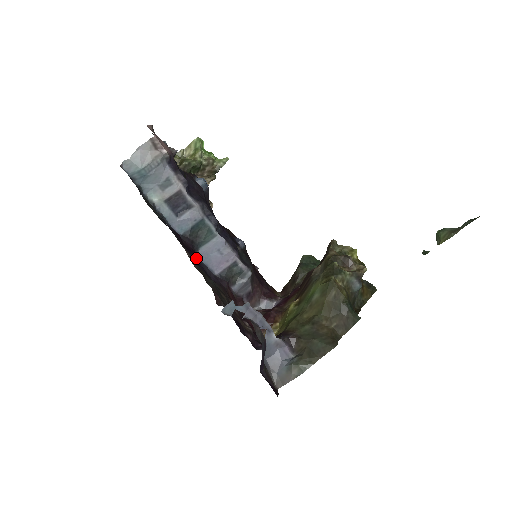
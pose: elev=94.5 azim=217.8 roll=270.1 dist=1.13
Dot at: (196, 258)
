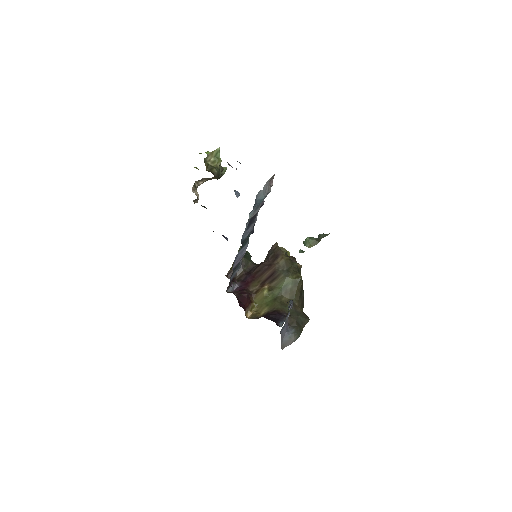
Dot at: occluded
